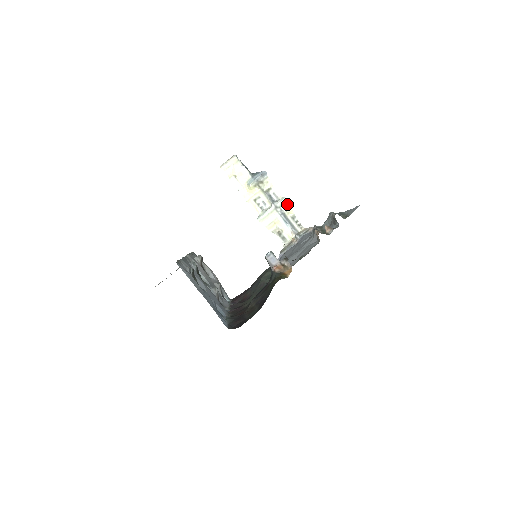
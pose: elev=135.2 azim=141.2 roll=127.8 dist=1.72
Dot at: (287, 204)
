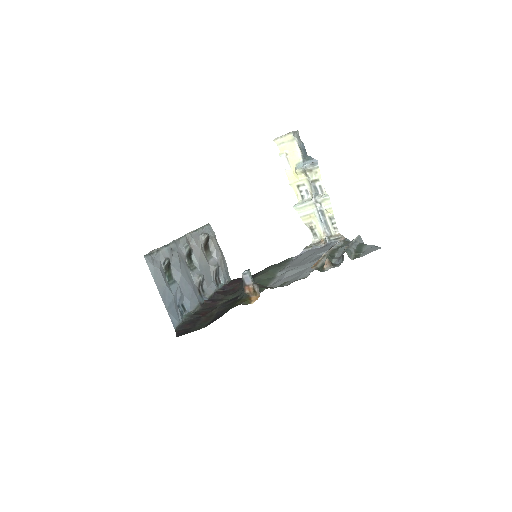
Dot at: (329, 203)
